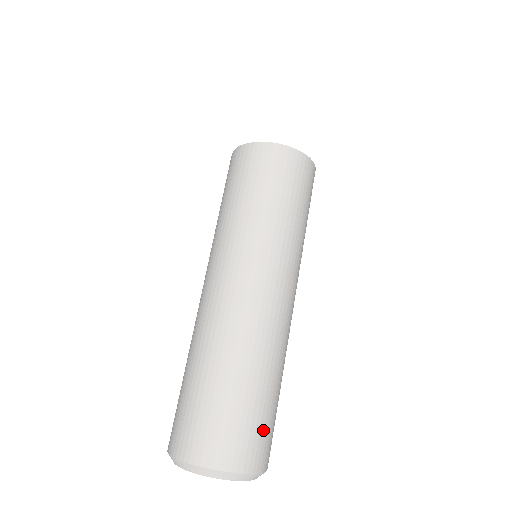
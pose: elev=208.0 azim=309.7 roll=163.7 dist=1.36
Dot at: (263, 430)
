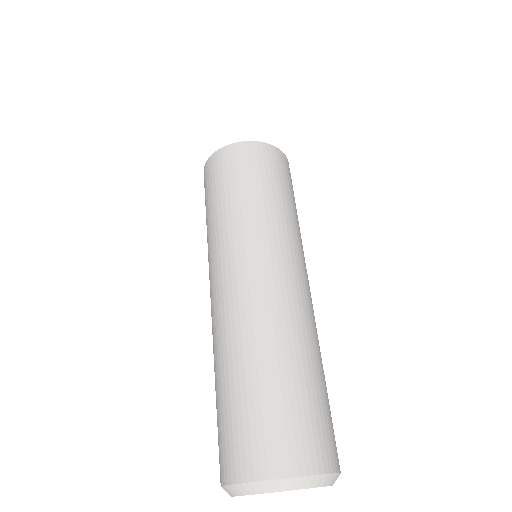
Dot at: occluded
